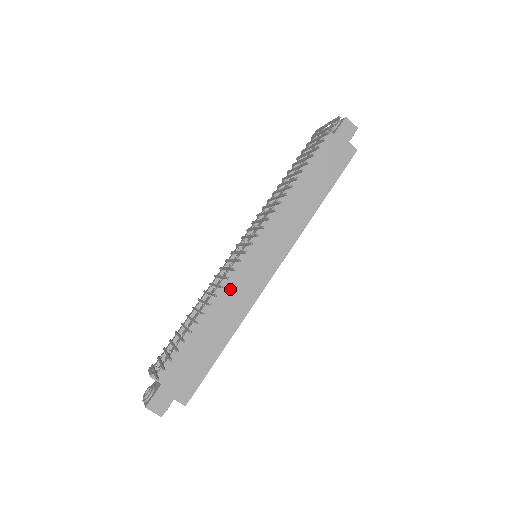
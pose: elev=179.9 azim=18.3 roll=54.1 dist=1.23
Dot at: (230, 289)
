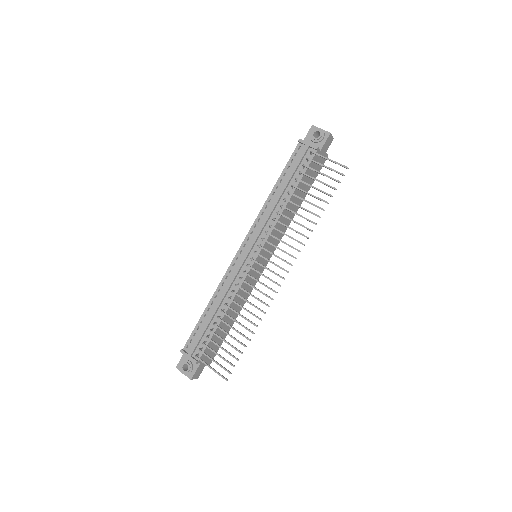
Dot at: occluded
